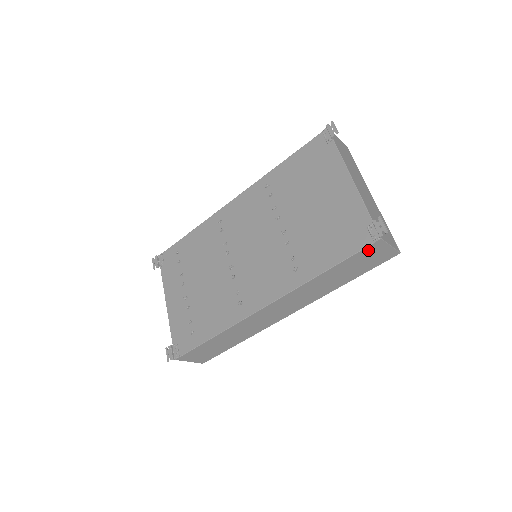
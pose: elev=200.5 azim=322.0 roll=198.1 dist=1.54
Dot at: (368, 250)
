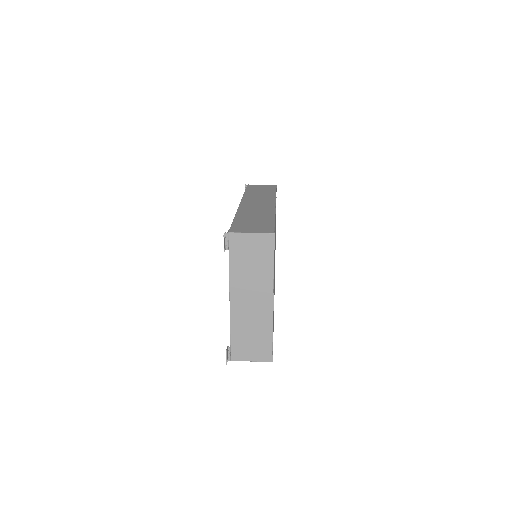
Dot at: occluded
